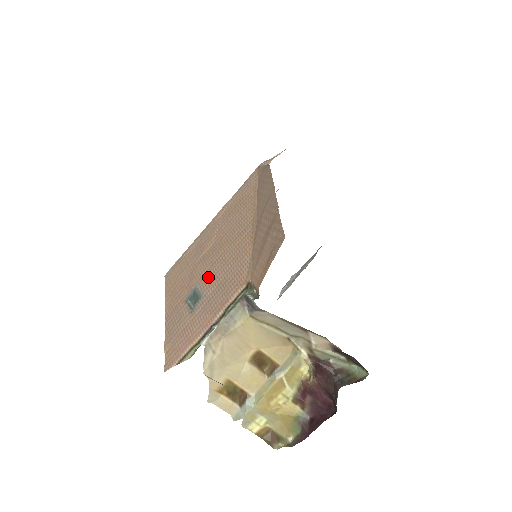
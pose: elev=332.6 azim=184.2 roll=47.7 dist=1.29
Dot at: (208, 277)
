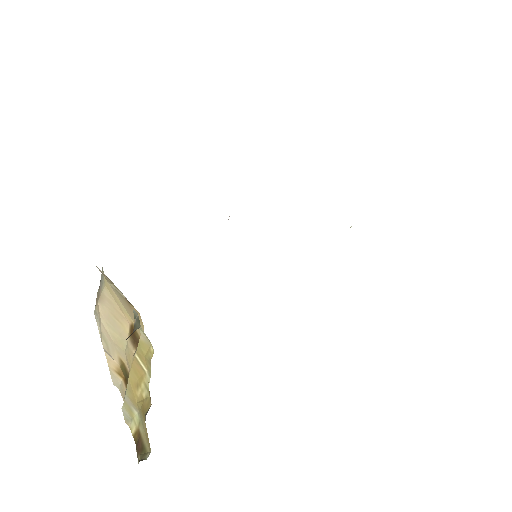
Dot at: occluded
